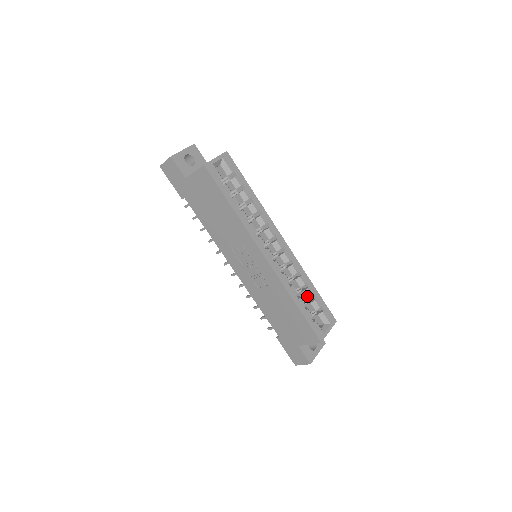
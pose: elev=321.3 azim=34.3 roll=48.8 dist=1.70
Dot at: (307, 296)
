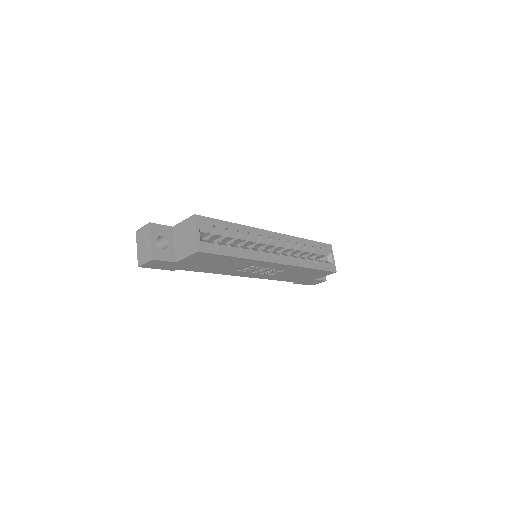
Dot at: (309, 251)
